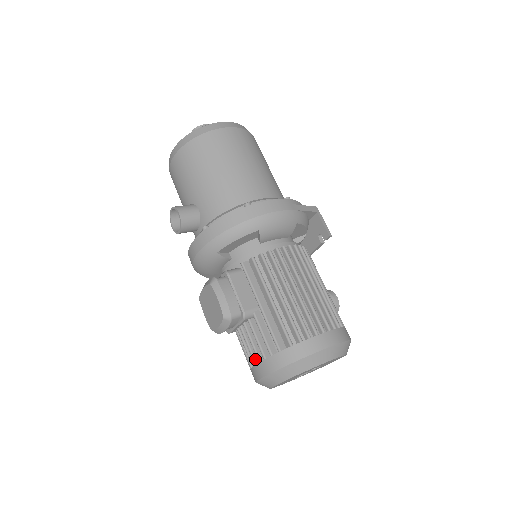
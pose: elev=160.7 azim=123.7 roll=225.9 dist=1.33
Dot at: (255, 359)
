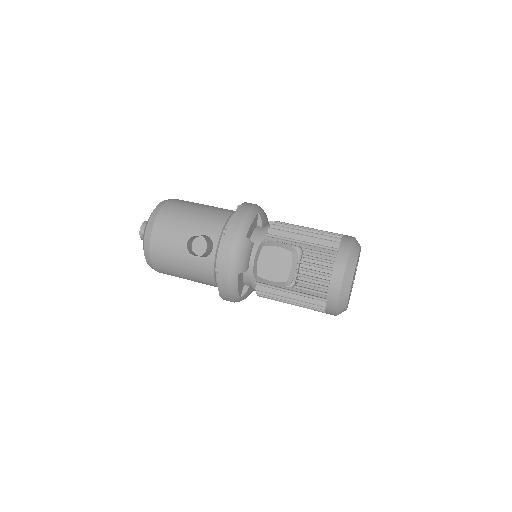
Dot at: (328, 273)
